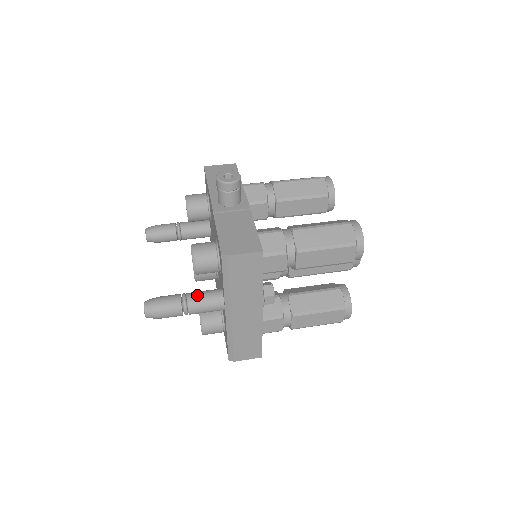
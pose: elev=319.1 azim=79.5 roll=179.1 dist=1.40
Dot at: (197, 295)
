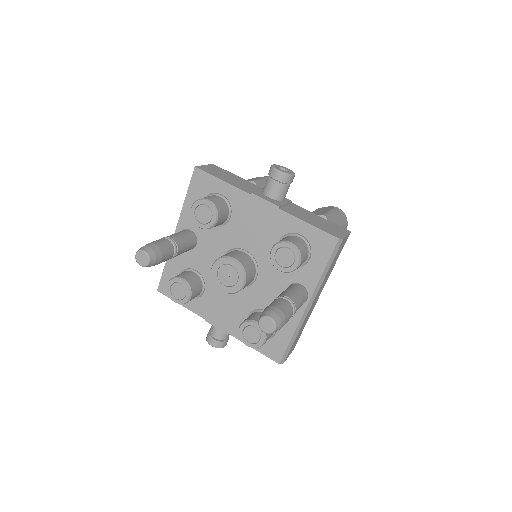
Dot at: (293, 294)
